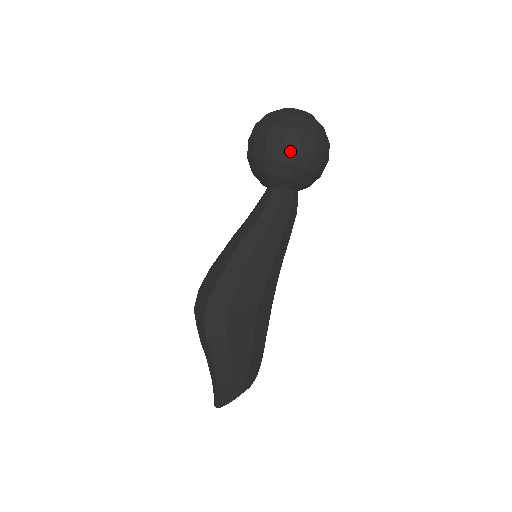
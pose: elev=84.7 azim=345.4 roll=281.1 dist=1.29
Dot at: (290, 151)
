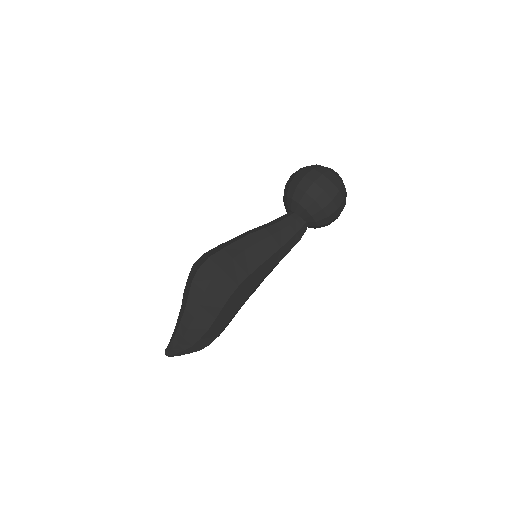
Dot at: (316, 190)
